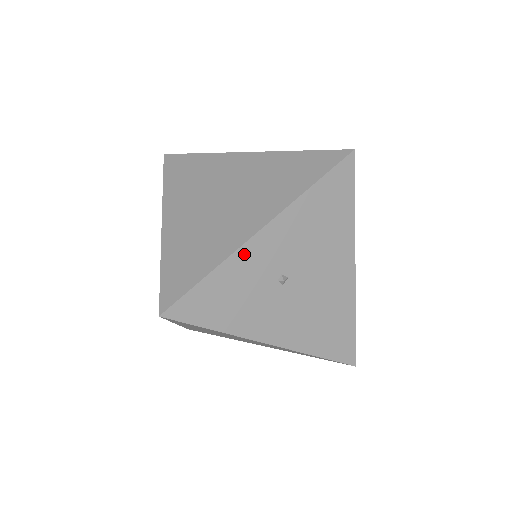
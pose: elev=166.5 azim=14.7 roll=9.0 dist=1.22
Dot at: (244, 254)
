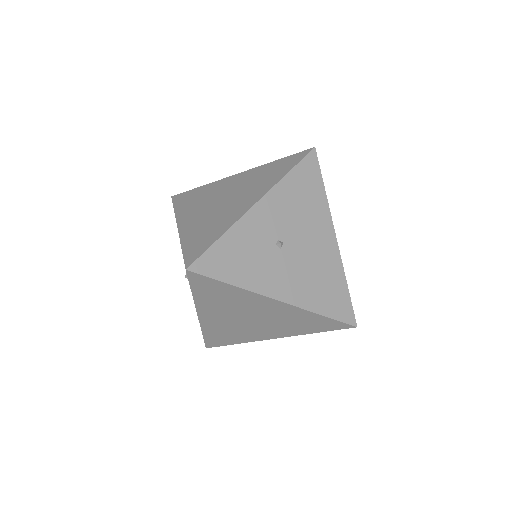
Dot at: (246, 222)
